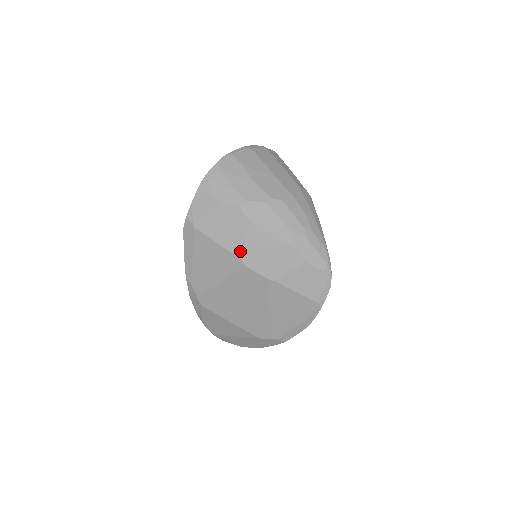
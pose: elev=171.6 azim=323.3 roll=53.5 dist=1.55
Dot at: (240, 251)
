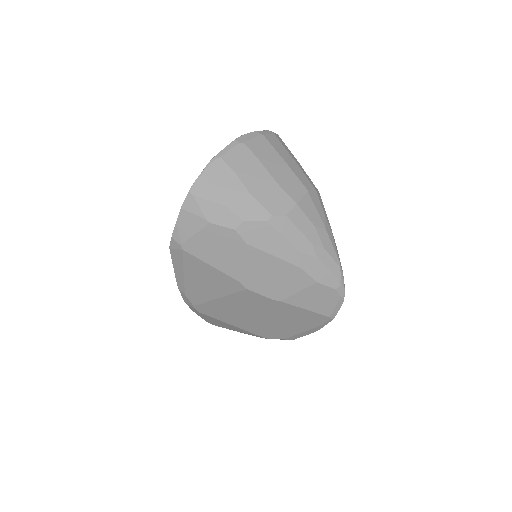
Dot at: (239, 274)
